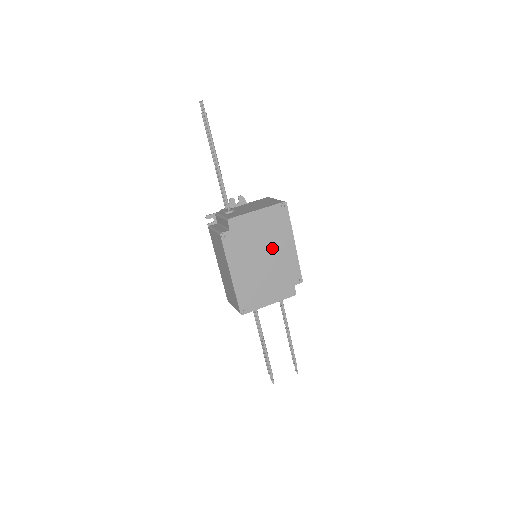
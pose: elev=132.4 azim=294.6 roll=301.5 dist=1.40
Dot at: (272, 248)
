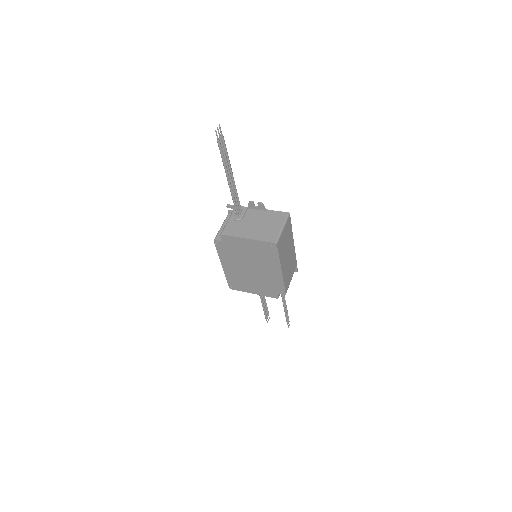
Dot at: (259, 265)
